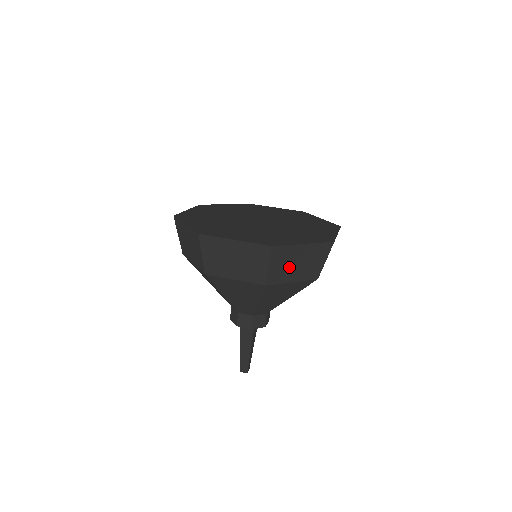
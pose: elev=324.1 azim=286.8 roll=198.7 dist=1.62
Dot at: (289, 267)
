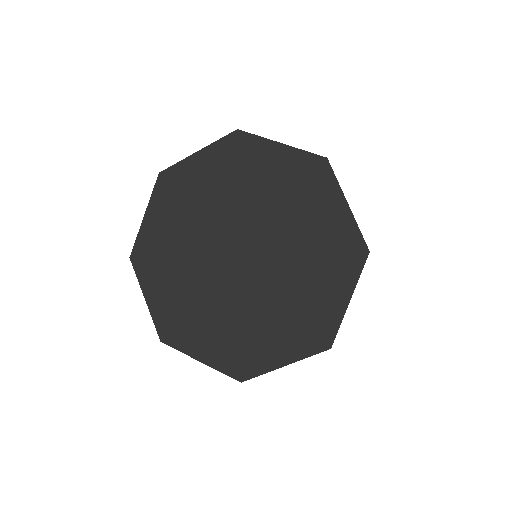
Dot at: occluded
